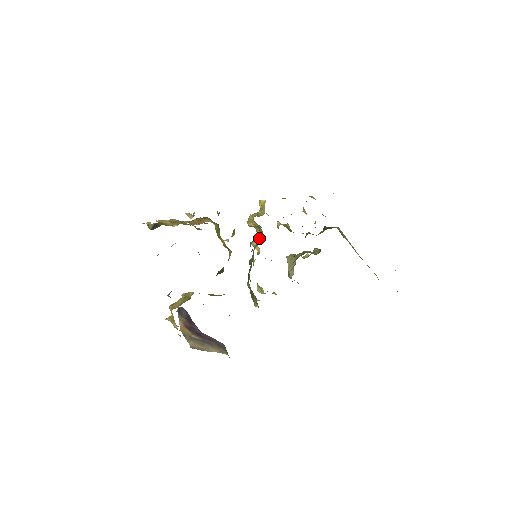
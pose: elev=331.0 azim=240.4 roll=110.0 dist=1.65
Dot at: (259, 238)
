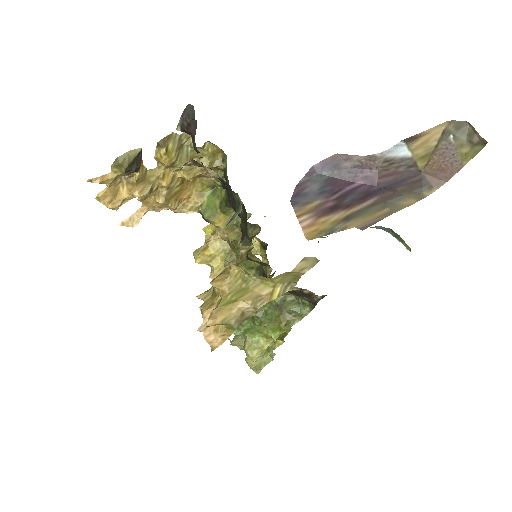
Dot at: (232, 258)
